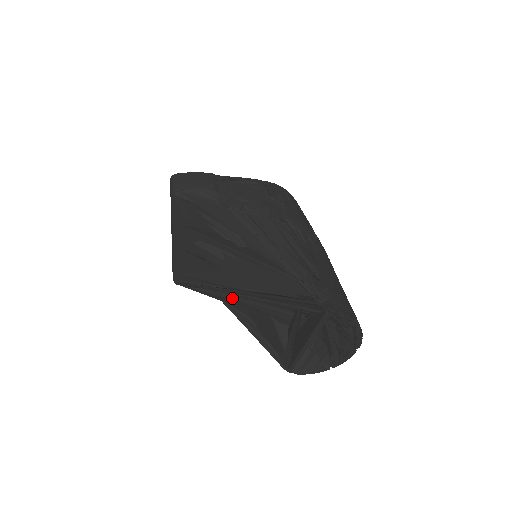
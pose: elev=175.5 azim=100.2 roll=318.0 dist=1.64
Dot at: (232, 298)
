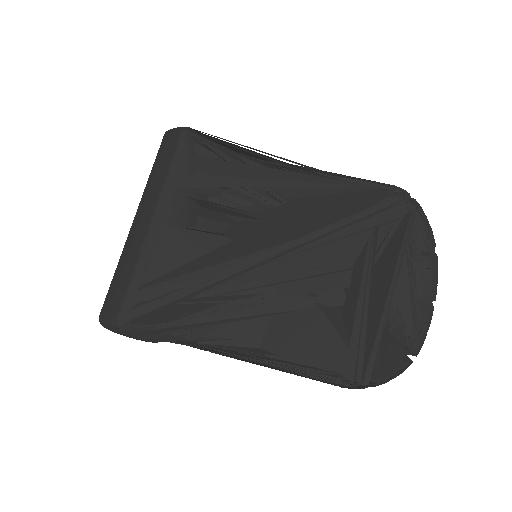
Dot at: (247, 292)
